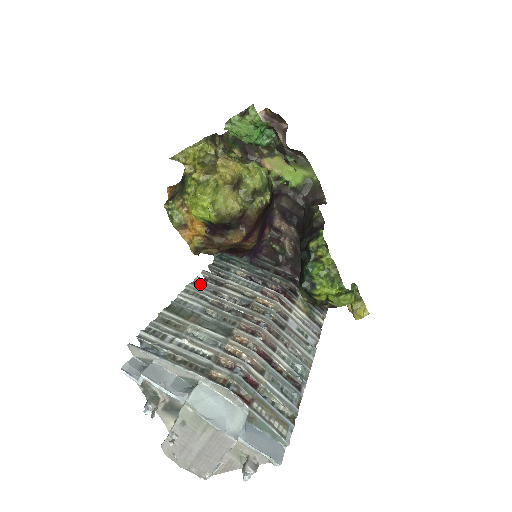
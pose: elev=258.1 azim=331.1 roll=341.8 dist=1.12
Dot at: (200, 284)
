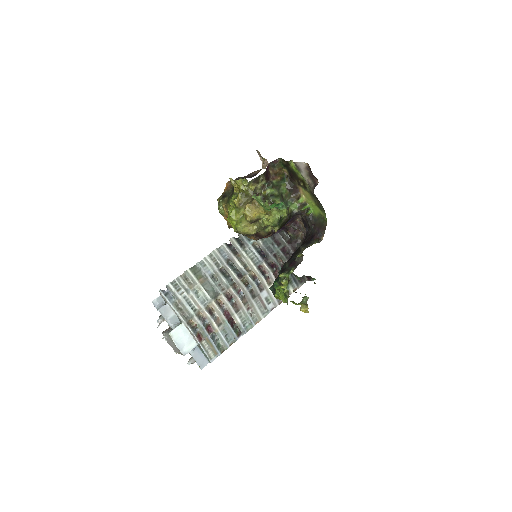
Dot at: (223, 250)
